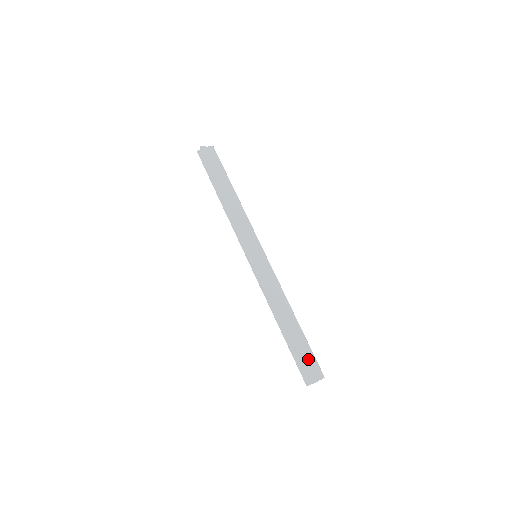
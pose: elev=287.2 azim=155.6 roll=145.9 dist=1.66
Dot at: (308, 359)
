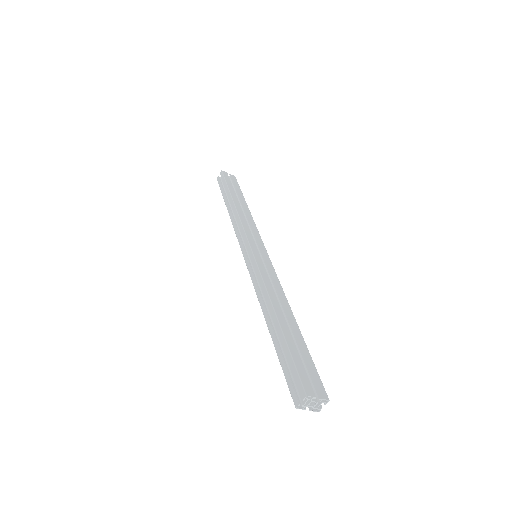
Dot at: (305, 370)
